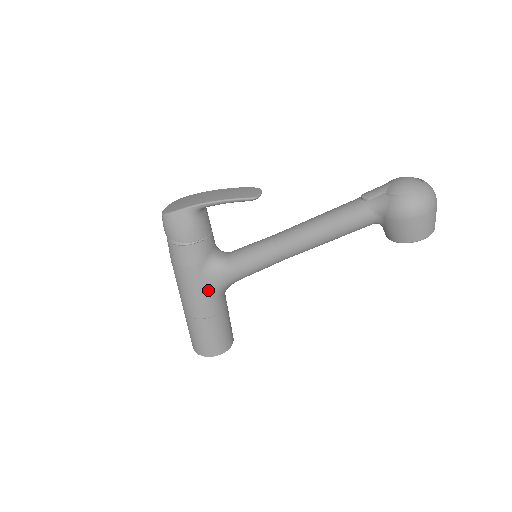
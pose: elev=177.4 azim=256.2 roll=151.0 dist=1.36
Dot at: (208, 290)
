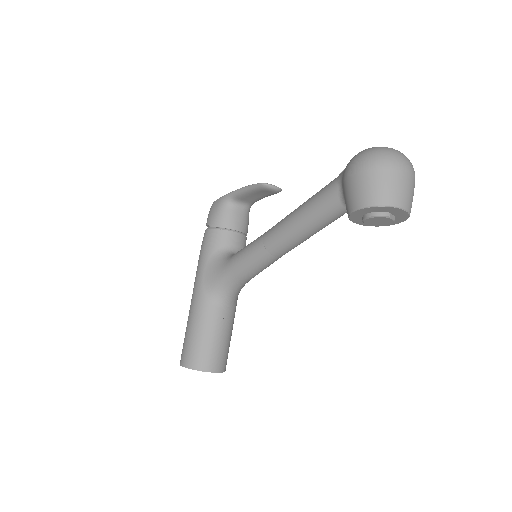
Dot at: (209, 281)
